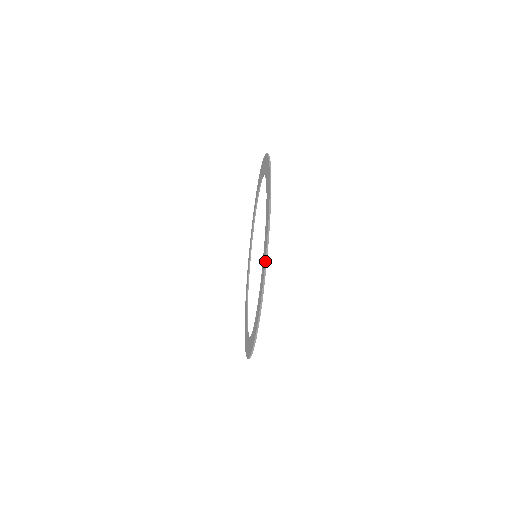
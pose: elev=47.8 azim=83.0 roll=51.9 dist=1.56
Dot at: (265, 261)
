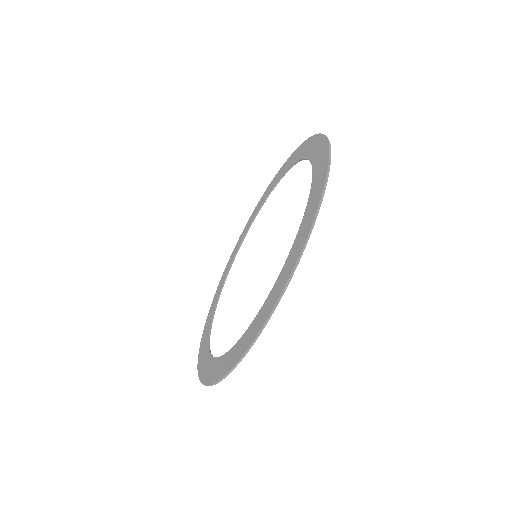
Dot at: (328, 142)
